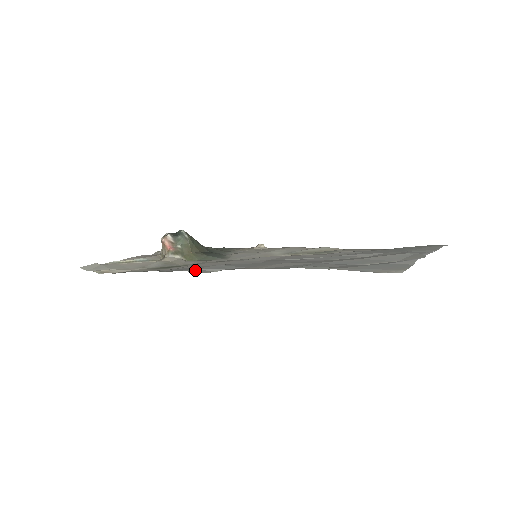
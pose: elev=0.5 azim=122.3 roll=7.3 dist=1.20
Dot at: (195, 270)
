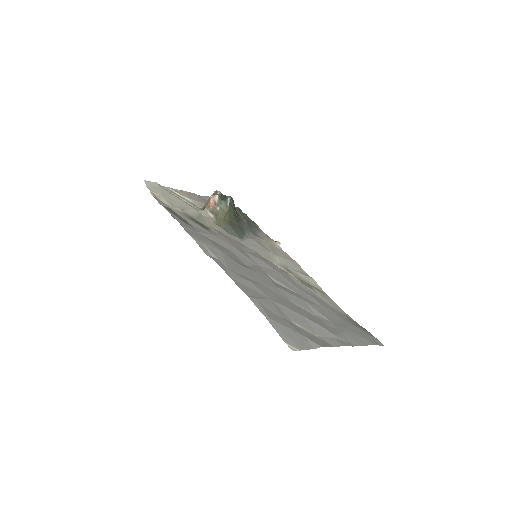
Dot at: (201, 244)
